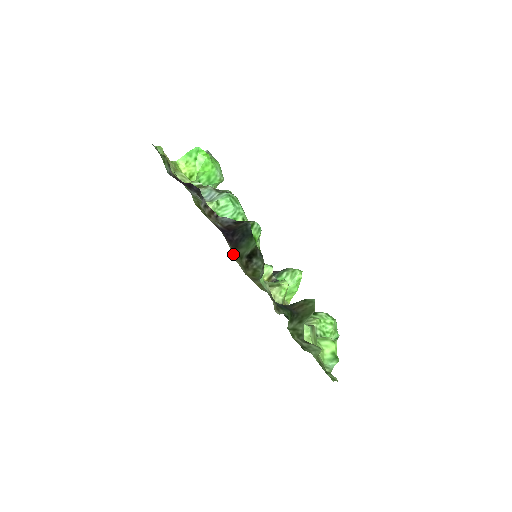
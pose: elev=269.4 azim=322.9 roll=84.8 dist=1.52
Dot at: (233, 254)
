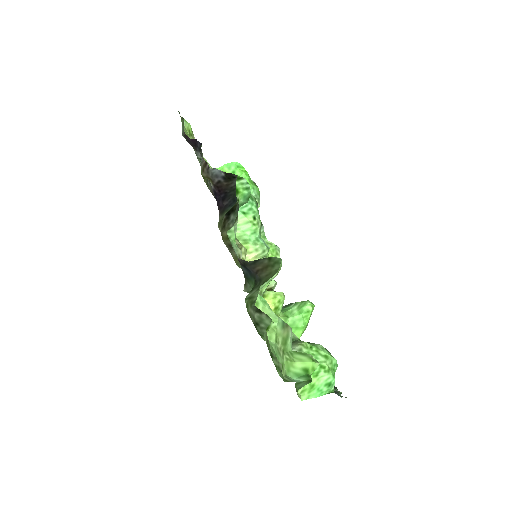
Dot at: (219, 221)
